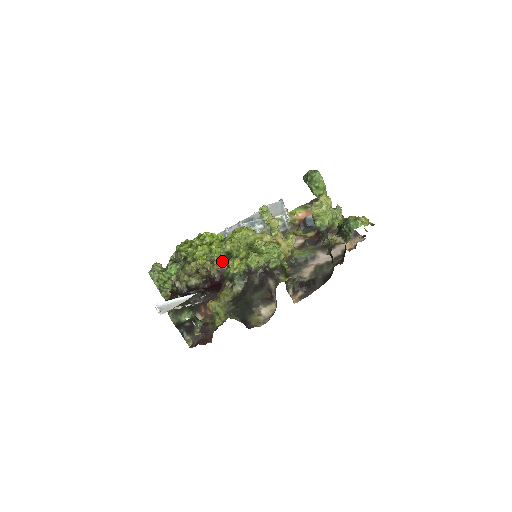
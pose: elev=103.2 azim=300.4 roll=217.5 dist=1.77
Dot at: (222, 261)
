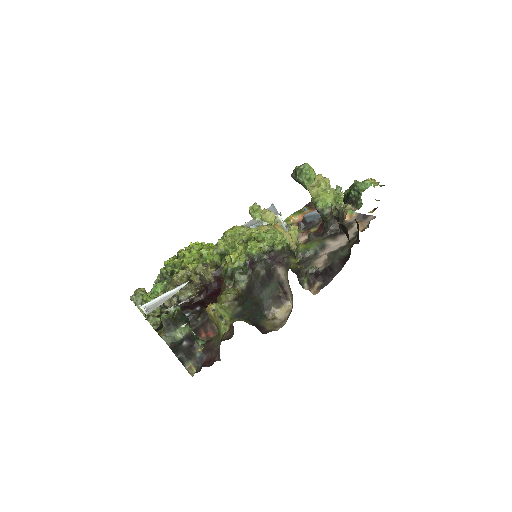
Dot at: occluded
